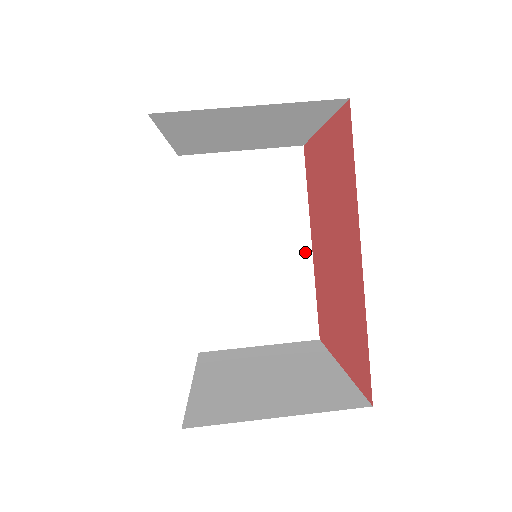
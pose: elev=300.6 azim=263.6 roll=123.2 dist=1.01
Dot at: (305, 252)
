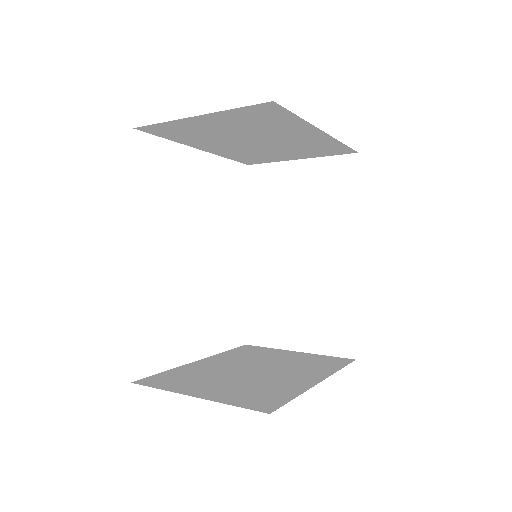
Dot at: (350, 264)
